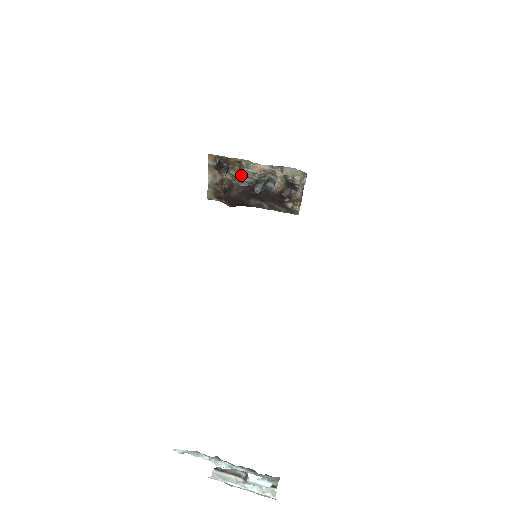
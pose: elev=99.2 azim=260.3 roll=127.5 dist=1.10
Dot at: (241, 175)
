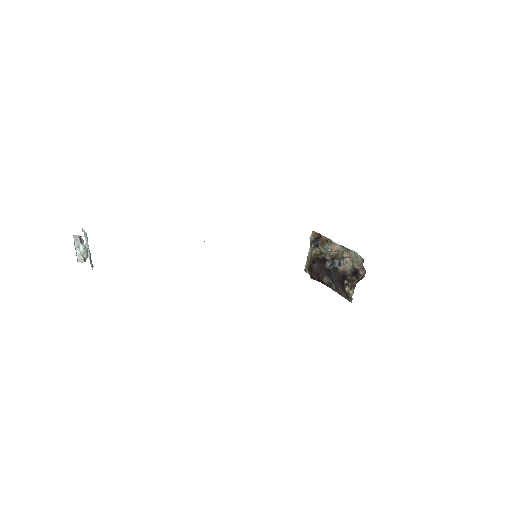
Dot at: (325, 252)
